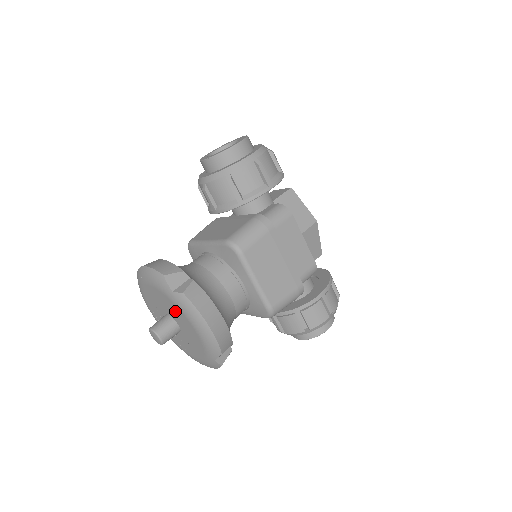
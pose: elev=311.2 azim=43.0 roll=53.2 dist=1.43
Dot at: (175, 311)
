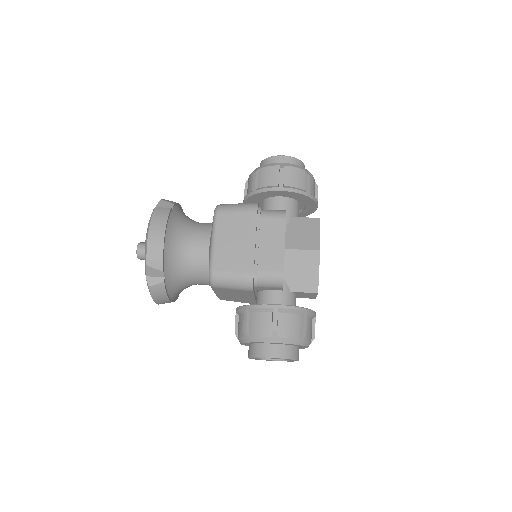
Dot at: occluded
